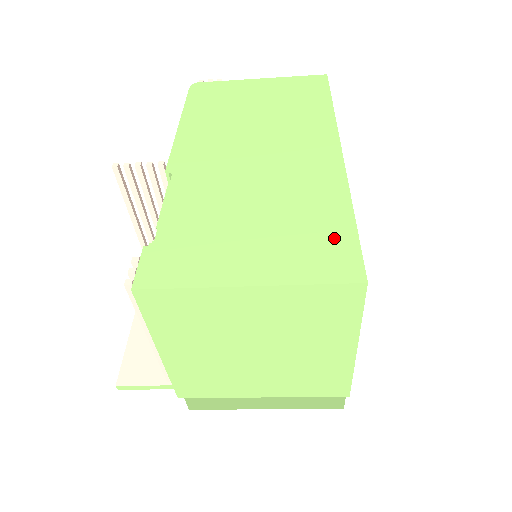
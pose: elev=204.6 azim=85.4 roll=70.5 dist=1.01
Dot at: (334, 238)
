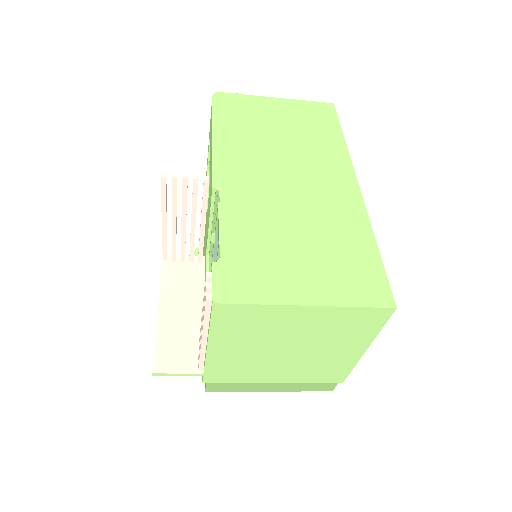
Dot at: (366, 267)
